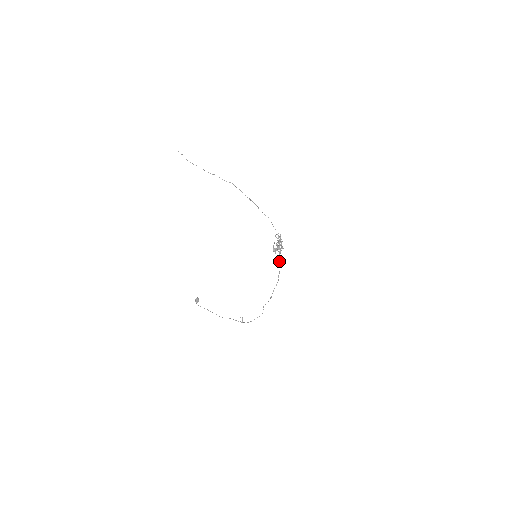
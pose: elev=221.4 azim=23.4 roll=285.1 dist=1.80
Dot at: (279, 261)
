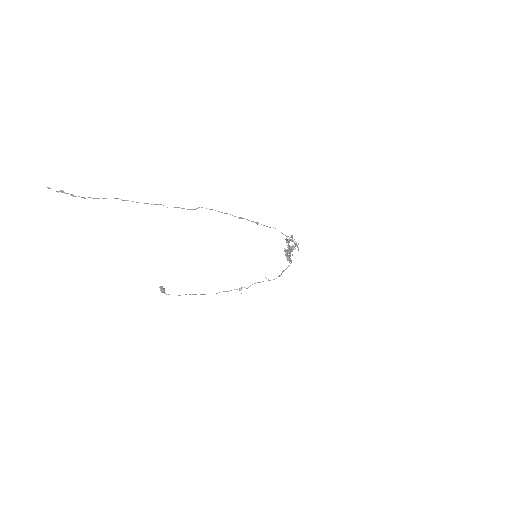
Dot at: occluded
